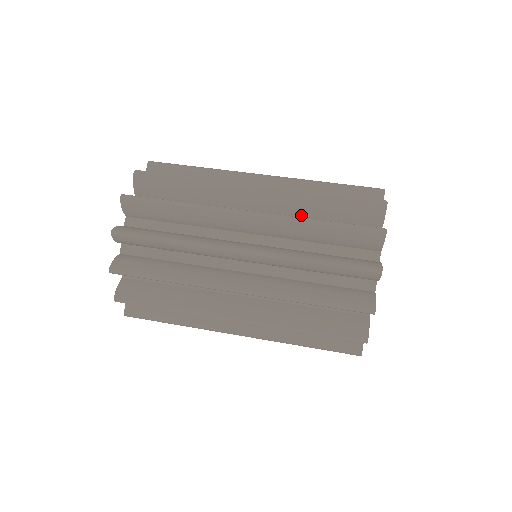
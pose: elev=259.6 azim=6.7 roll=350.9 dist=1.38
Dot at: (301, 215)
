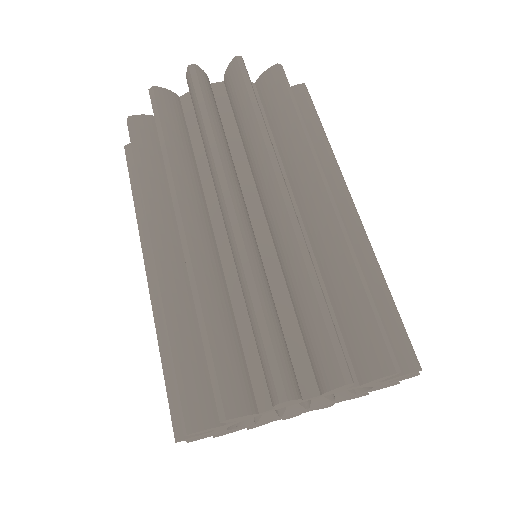
Dot at: (322, 268)
